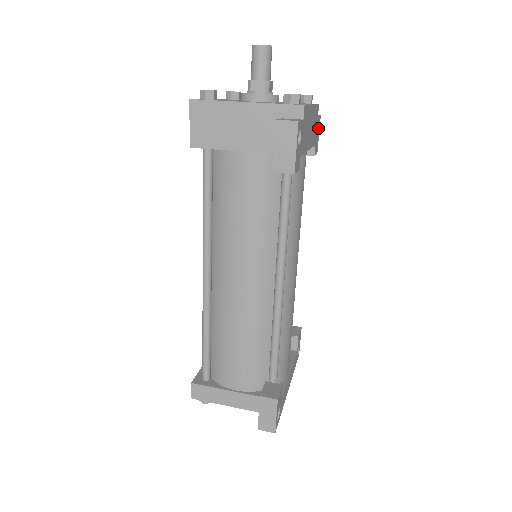
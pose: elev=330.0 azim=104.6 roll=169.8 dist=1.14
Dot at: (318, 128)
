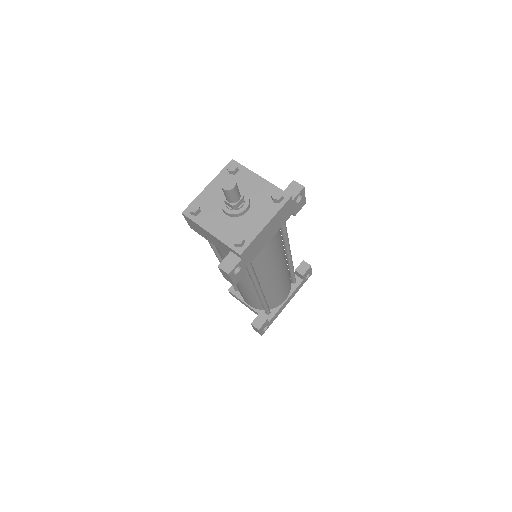
Dot at: (302, 195)
